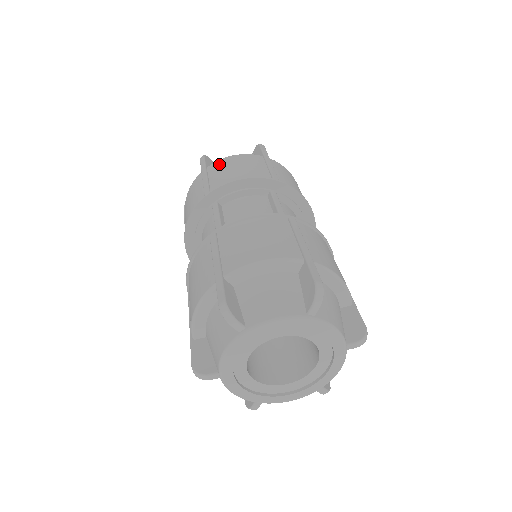
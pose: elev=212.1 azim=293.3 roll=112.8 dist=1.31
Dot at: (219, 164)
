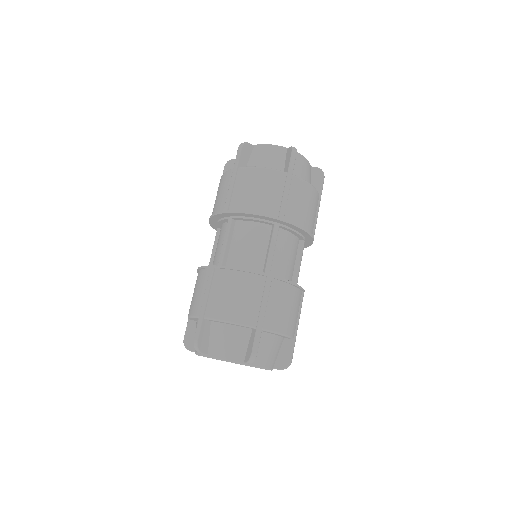
Dot at: (301, 187)
